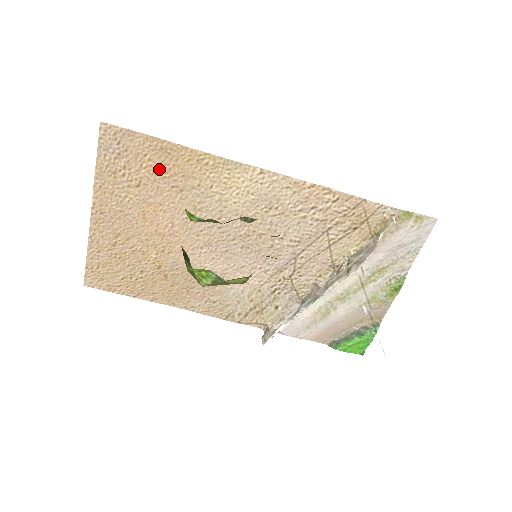
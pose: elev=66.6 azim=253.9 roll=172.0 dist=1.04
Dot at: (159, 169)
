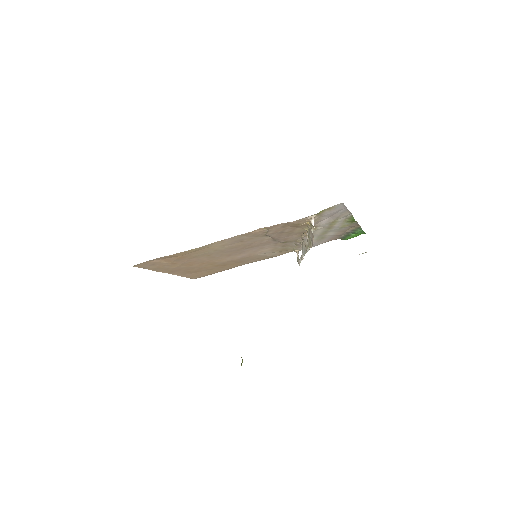
Dot at: (175, 259)
